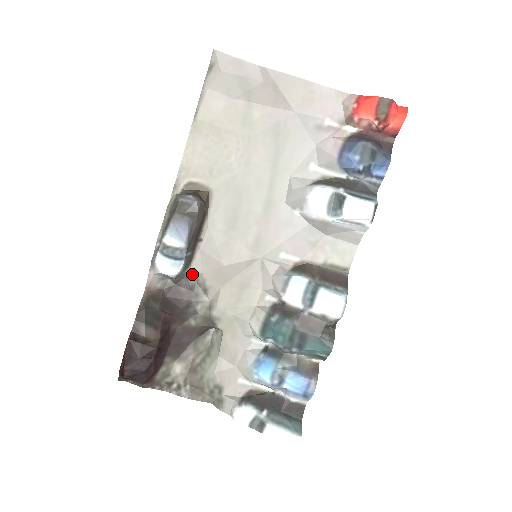
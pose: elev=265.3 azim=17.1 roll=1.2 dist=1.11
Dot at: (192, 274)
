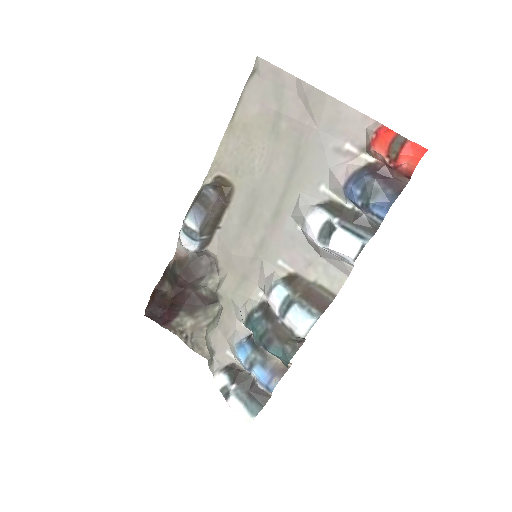
Dot at: (210, 253)
